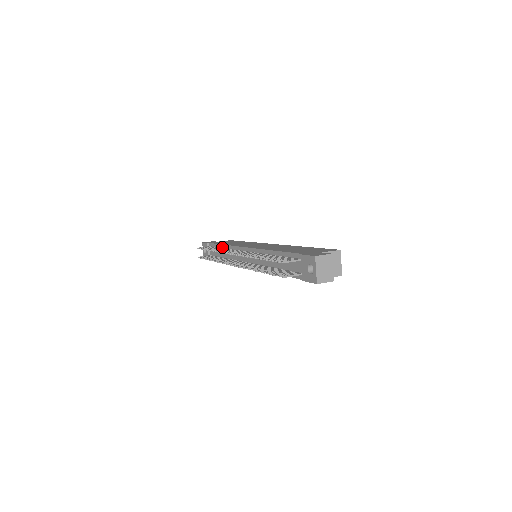
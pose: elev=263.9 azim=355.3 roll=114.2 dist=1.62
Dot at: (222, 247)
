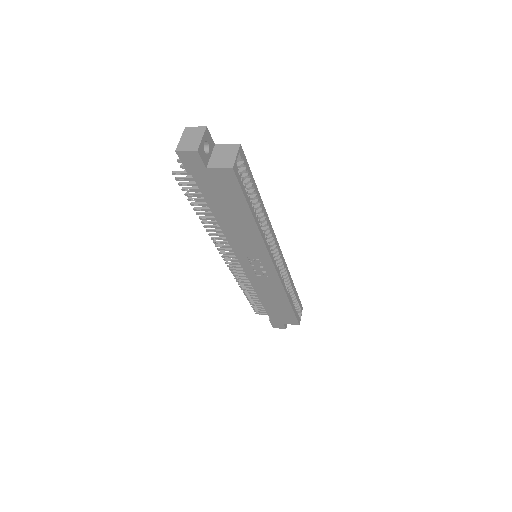
Dot at: occluded
